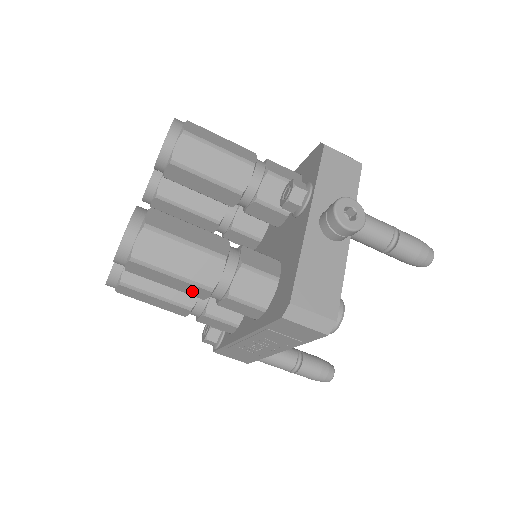
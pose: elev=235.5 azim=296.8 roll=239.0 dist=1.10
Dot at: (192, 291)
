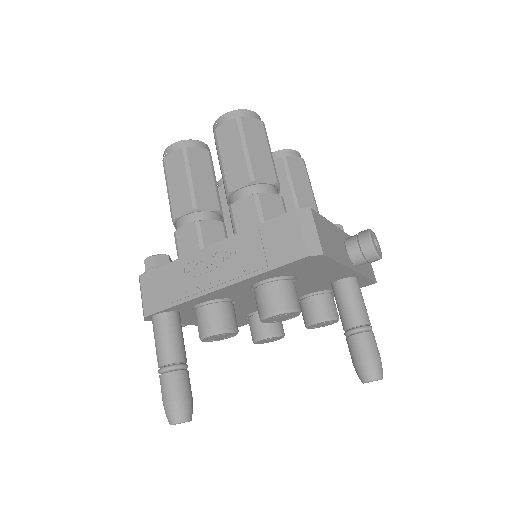
Dot at: (235, 175)
